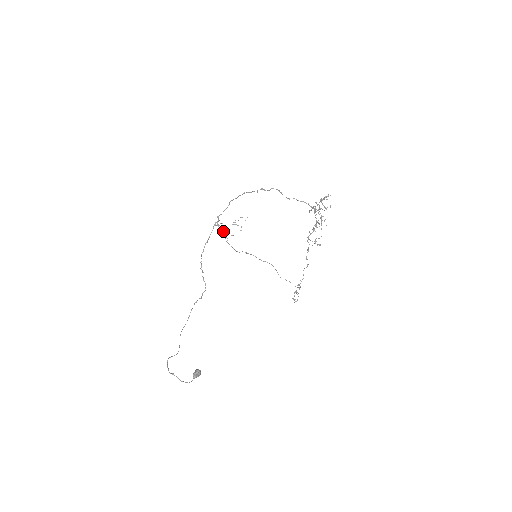
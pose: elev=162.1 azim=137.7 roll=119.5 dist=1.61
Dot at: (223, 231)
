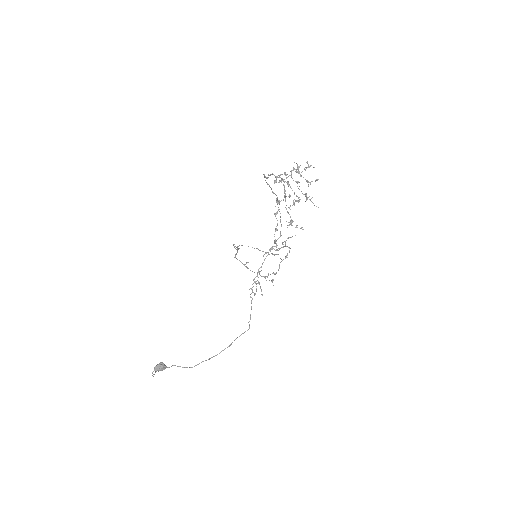
Dot at: (275, 254)
